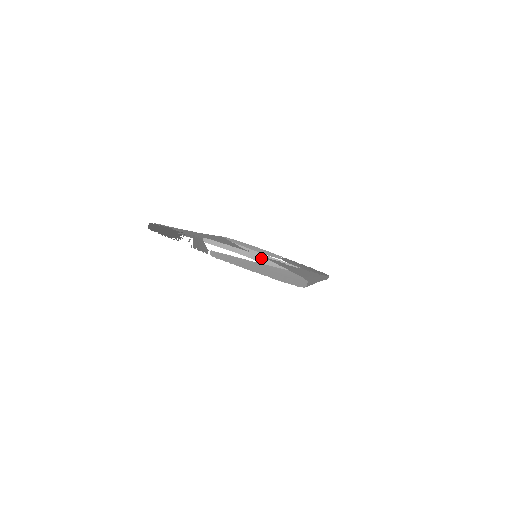
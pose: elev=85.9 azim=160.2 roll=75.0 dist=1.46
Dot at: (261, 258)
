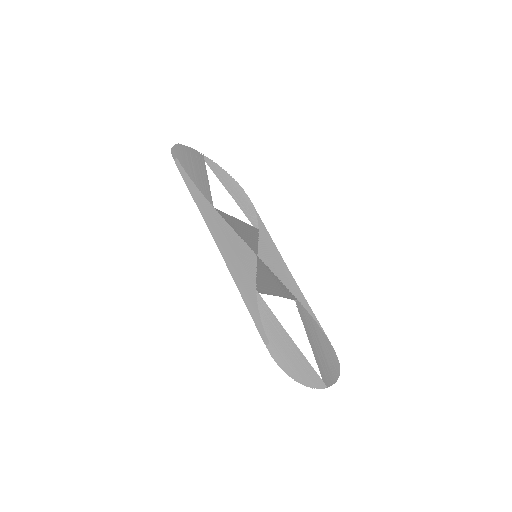
Dot at: (277, 282)
